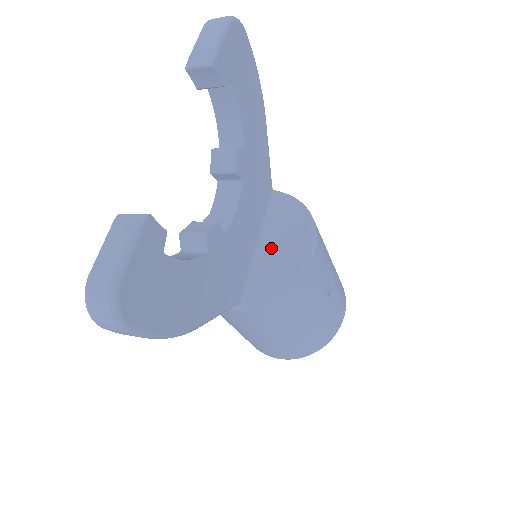
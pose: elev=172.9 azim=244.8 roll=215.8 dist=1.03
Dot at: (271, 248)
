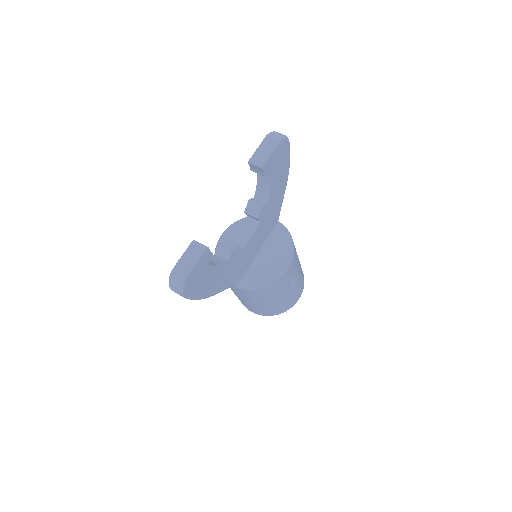
Dot at: (265, 258)
